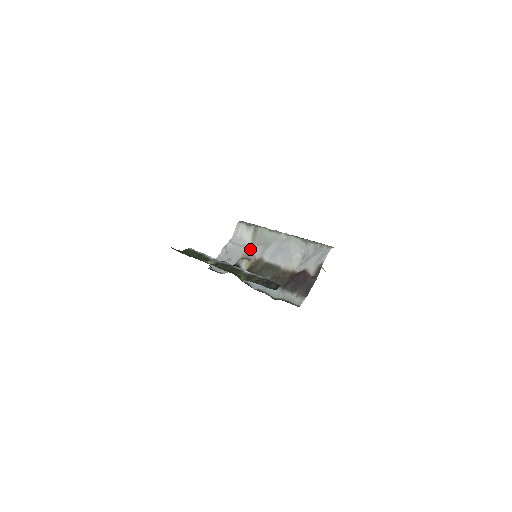
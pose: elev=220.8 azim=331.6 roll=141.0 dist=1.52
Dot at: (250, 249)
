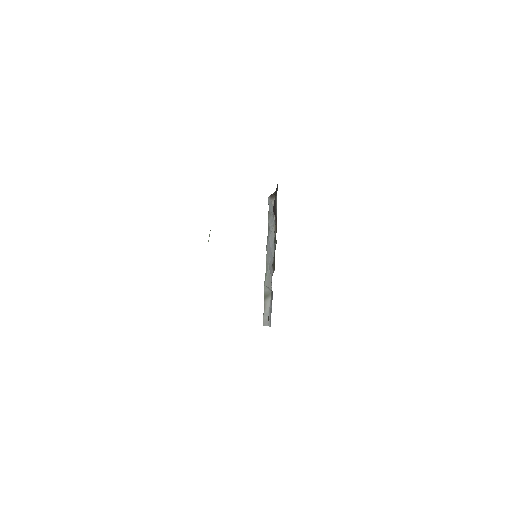
Dot at: occluded
